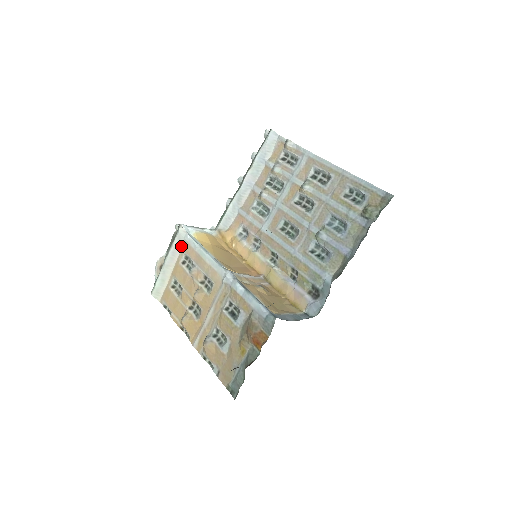
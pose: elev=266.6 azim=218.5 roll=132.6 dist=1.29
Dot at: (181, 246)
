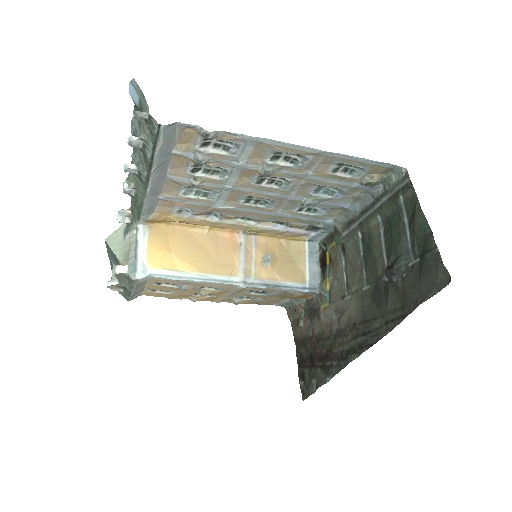
Dot at: (146, 281)
